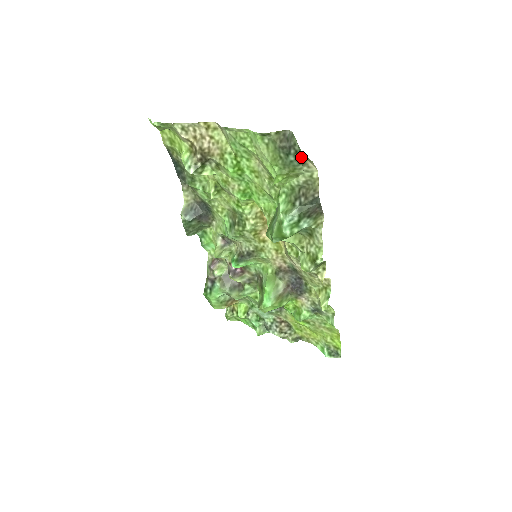
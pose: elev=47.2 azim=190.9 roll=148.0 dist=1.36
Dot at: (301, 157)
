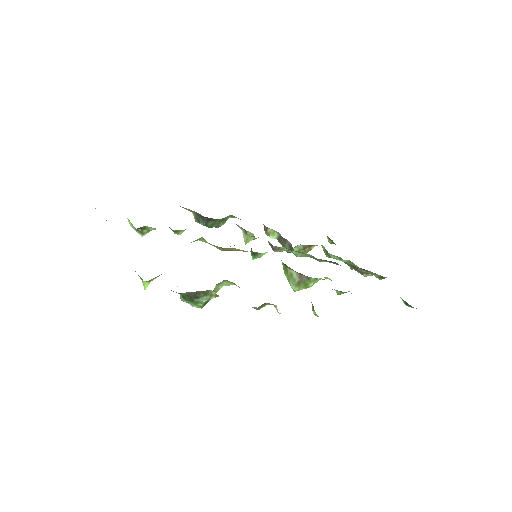
Dot at: occluded
